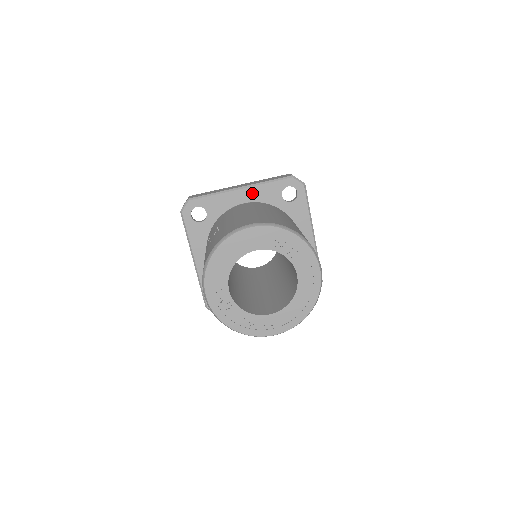
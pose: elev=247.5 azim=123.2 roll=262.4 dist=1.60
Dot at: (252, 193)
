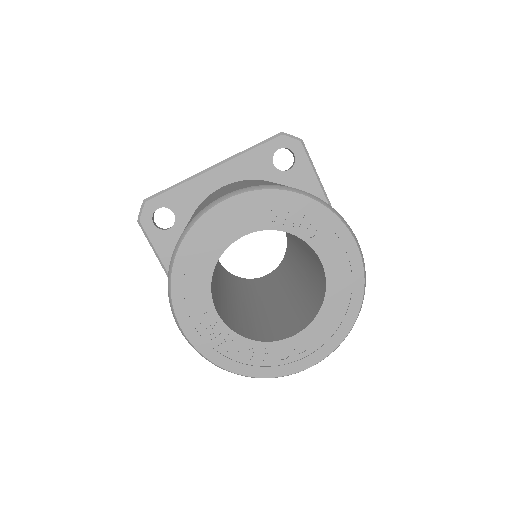
Dot at: (231, 170)
